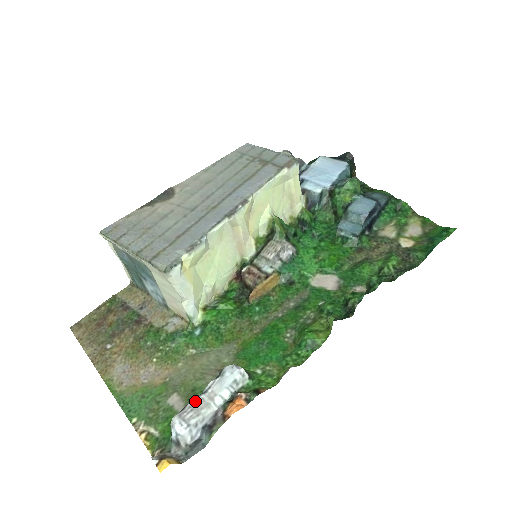
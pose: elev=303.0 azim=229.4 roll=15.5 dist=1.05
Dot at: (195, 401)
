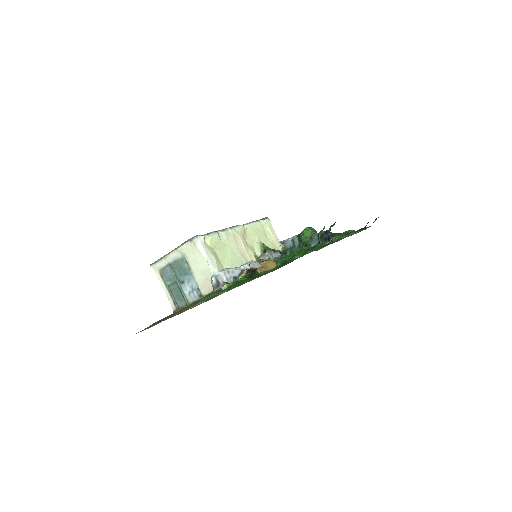
Dot at: occluded
